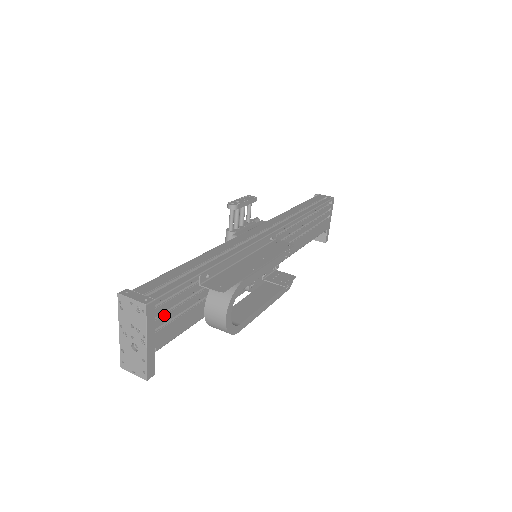
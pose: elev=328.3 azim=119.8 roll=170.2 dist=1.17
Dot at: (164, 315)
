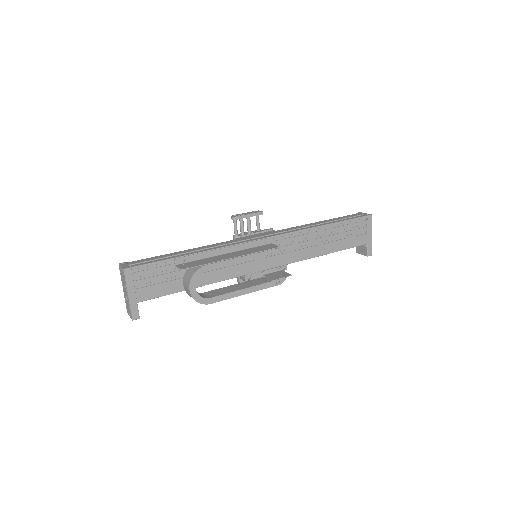
Dot at: (142, 279)
